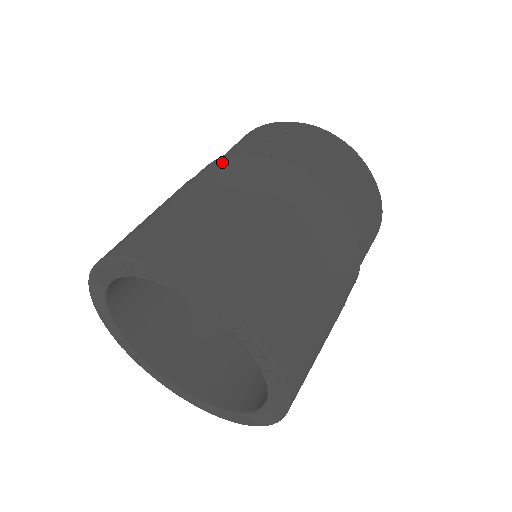
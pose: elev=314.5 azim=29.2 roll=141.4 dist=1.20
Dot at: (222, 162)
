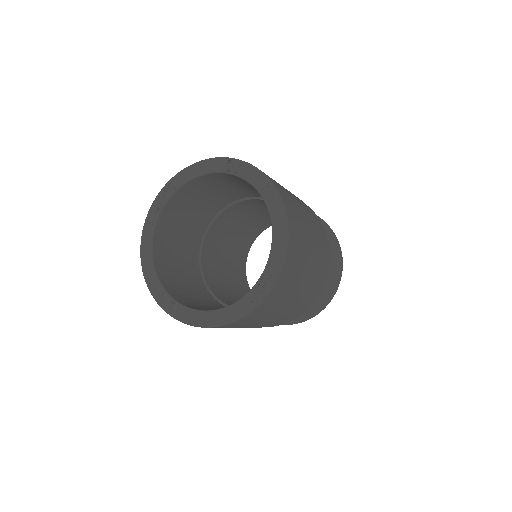
Dot at: occluded
